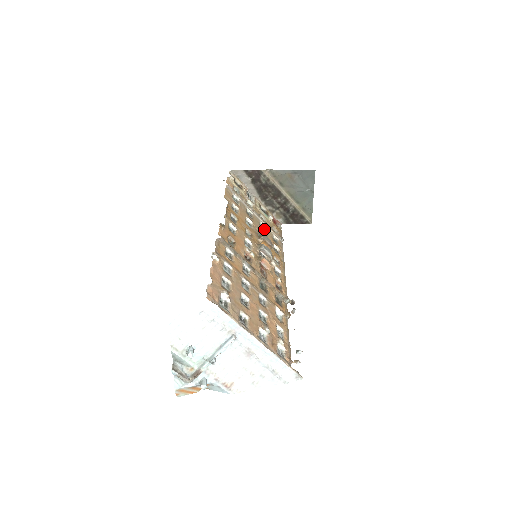
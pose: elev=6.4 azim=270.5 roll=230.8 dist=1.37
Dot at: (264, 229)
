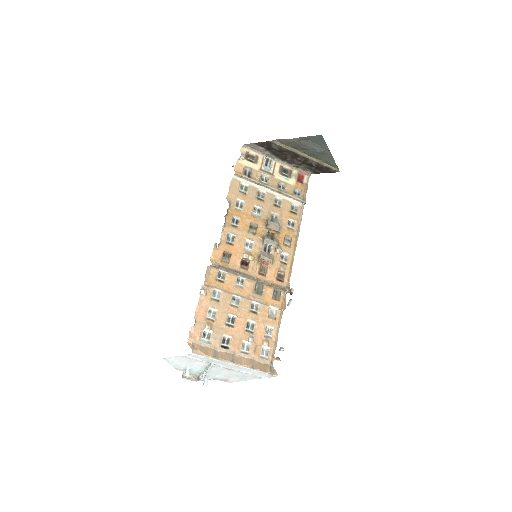
Dot at: (280, 203)
